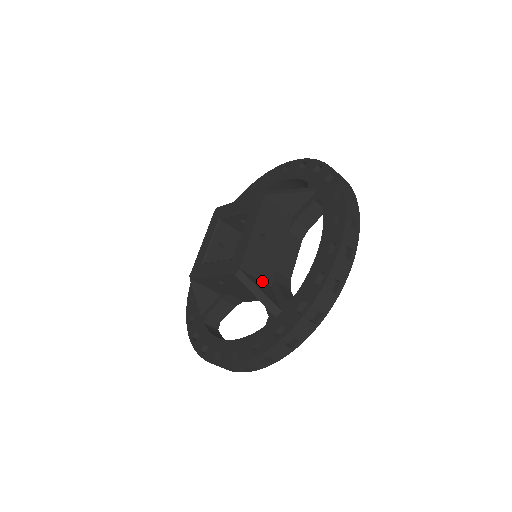
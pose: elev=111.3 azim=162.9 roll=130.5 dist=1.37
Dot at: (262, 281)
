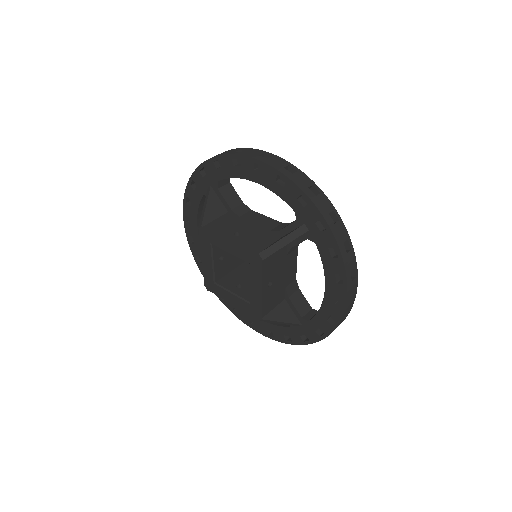
Dot at: (278, 304)
